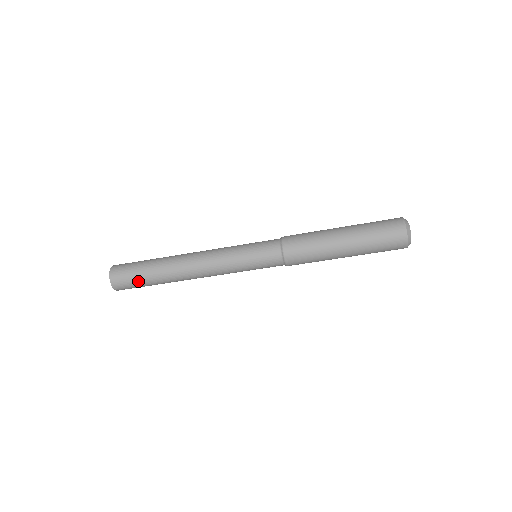
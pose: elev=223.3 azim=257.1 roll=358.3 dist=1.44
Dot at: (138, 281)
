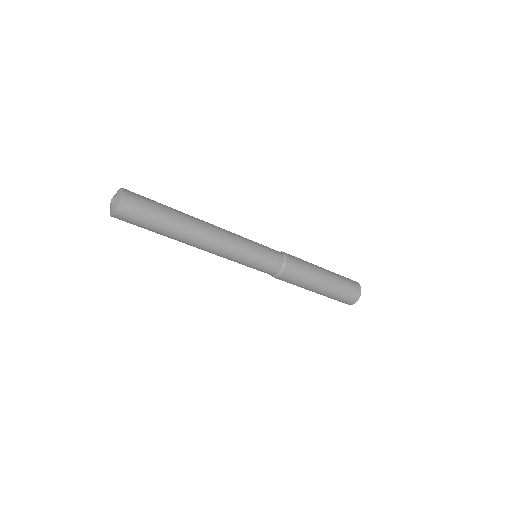
Dot at: (149, 220)
